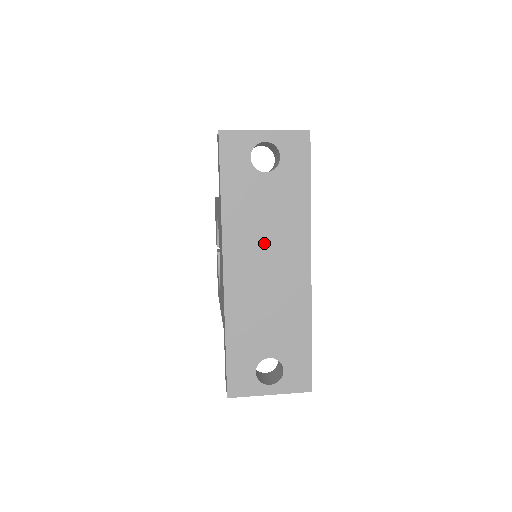
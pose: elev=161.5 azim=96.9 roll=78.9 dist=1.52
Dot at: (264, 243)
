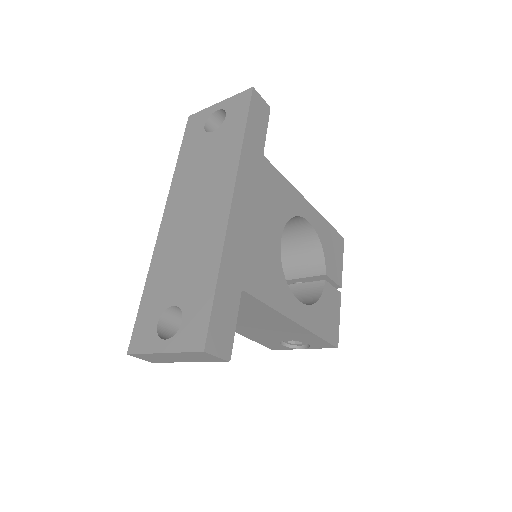
Dot at: (197, 189)
